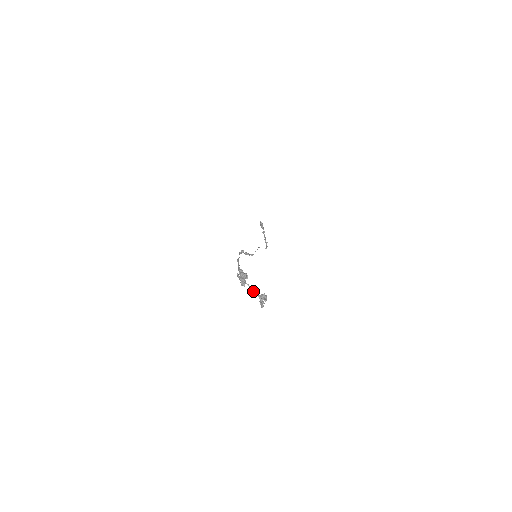
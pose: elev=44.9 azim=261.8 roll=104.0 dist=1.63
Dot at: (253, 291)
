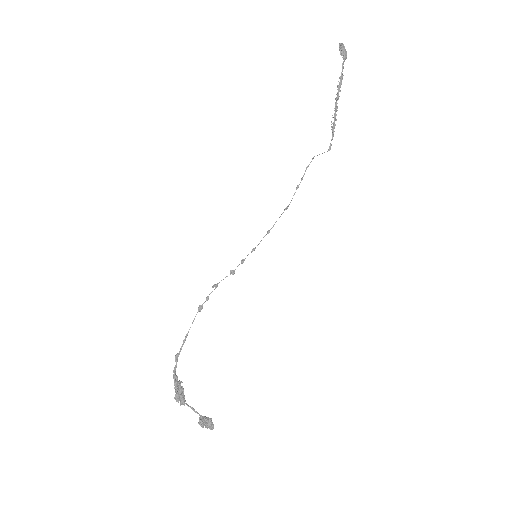
Dot at: occluded
